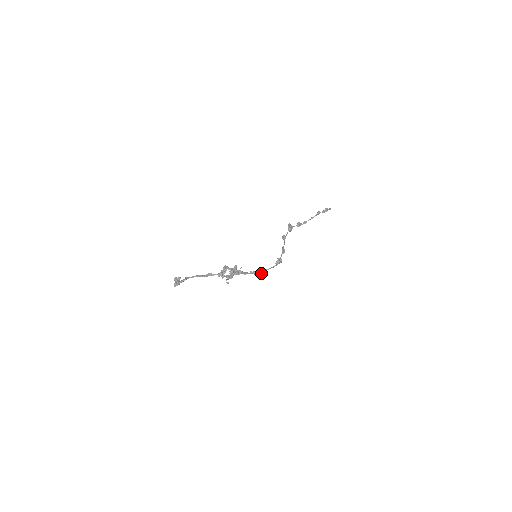
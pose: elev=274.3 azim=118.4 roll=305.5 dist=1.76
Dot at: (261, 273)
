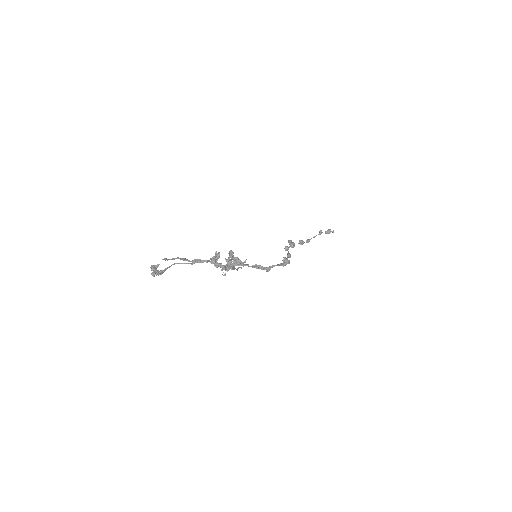
Dot at: (266, 267)
